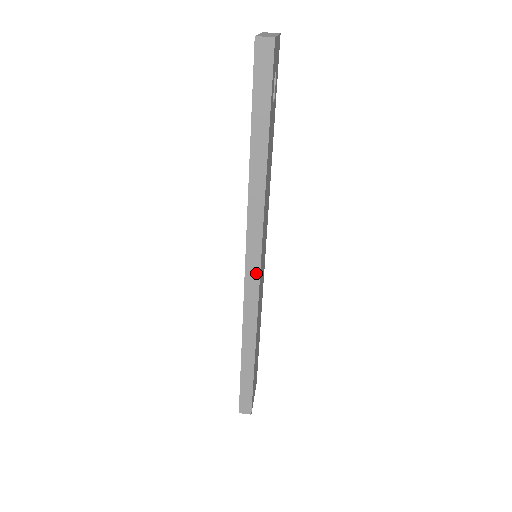
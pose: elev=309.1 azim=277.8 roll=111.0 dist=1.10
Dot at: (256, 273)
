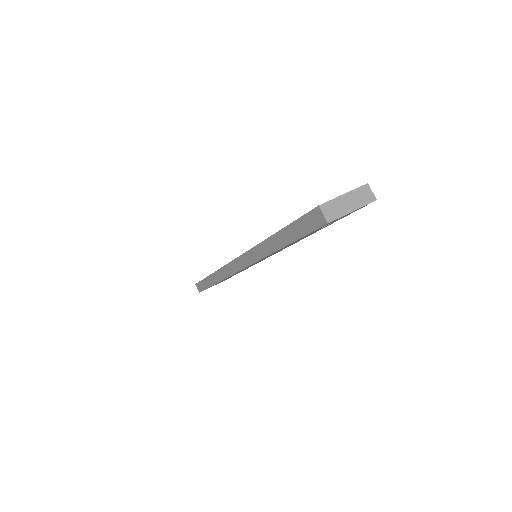
Dot at: (238, 268)
